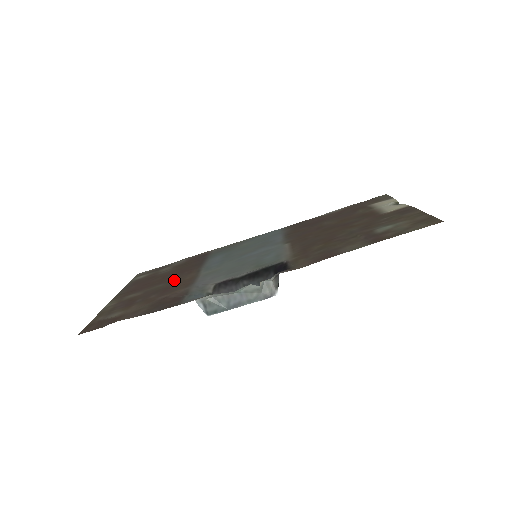
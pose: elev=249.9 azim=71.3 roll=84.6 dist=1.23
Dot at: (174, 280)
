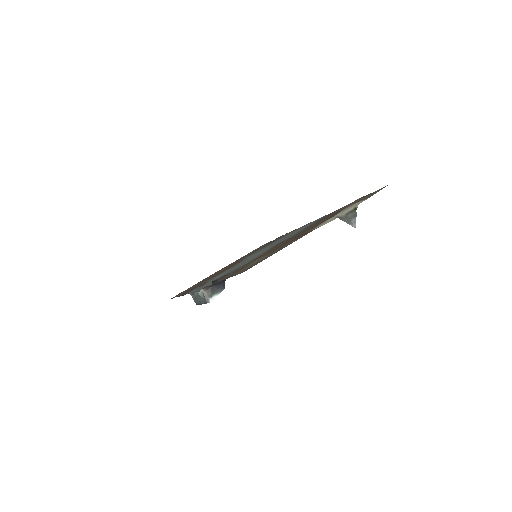
Dot at: (234, 264)
